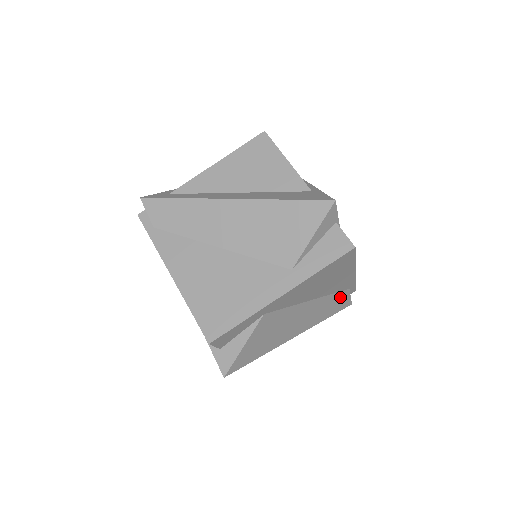
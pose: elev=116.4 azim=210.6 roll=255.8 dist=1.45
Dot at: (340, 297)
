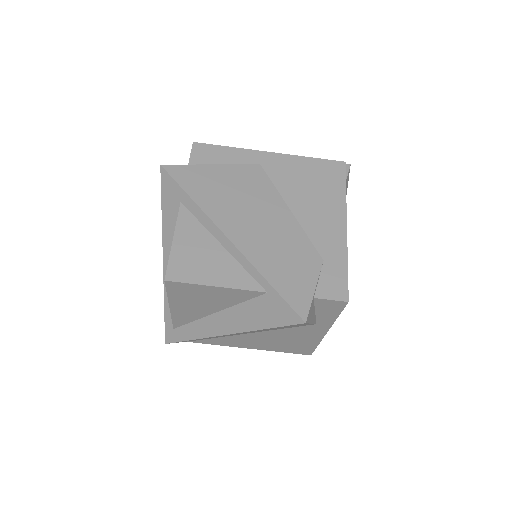
Dot at: occluded
